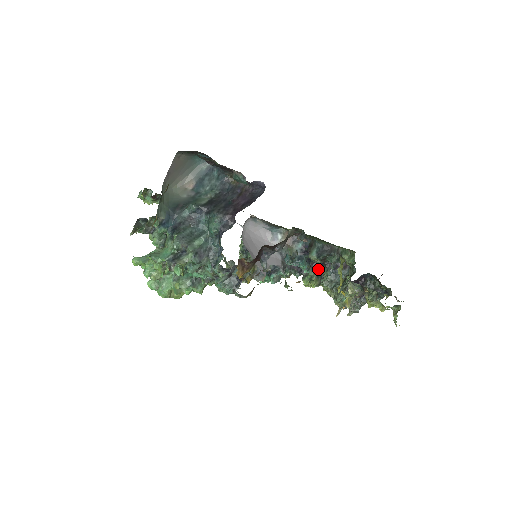
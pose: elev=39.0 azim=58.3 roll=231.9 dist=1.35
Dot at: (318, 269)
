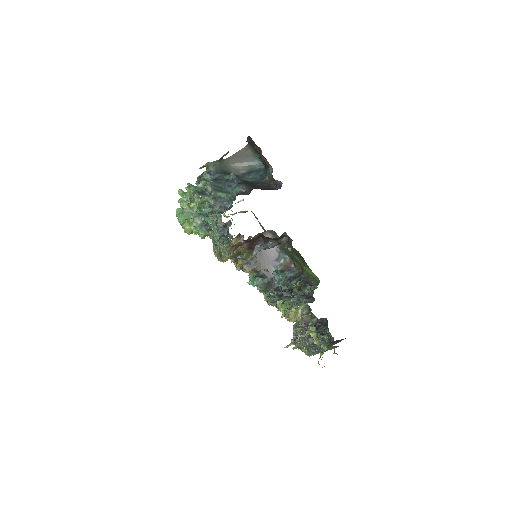
Dot at: occluded
